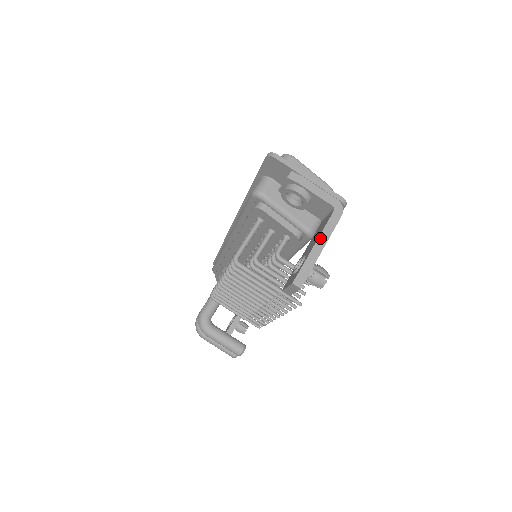
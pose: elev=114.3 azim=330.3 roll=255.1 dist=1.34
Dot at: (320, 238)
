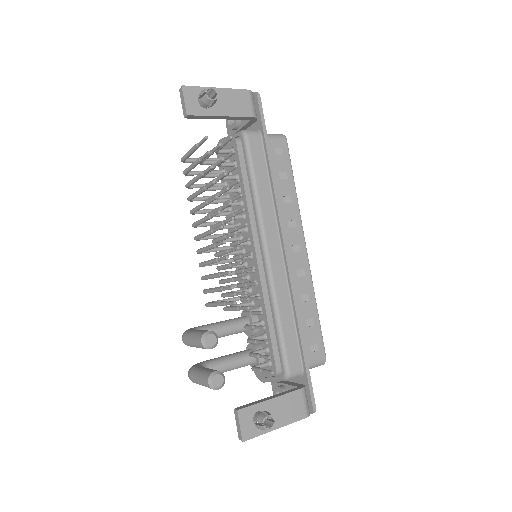
Dot at: (221, 91)
